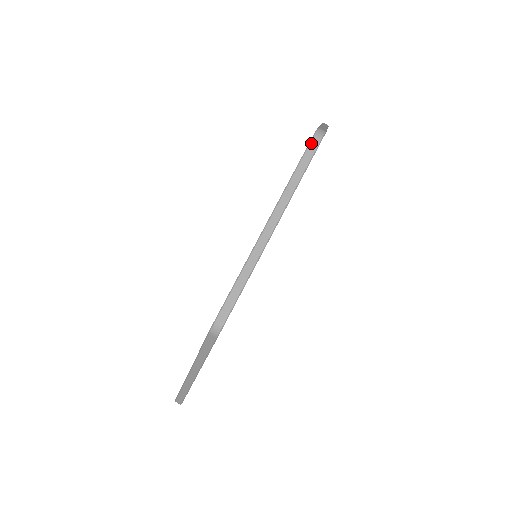
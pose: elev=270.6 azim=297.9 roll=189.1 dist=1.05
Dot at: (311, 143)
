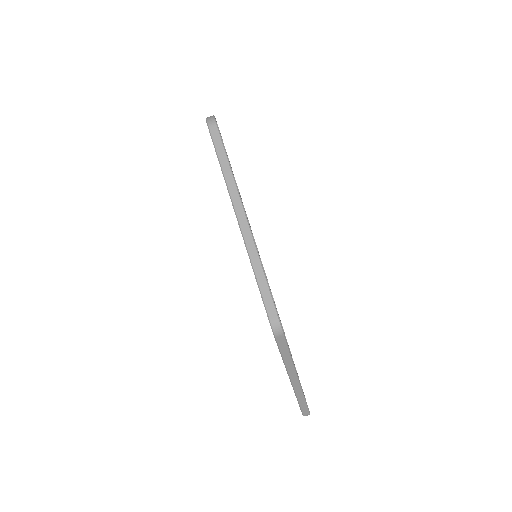
Dot at: (277, 341)
